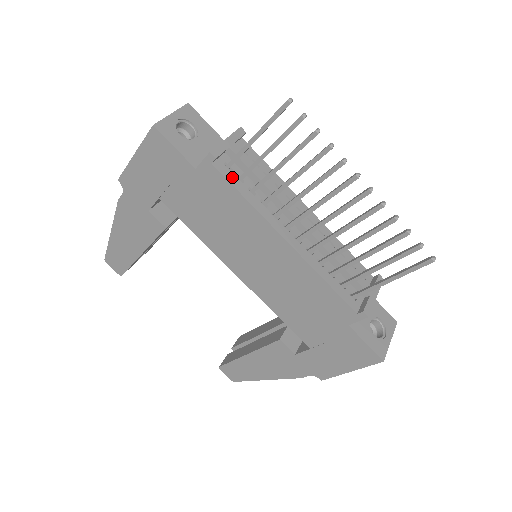
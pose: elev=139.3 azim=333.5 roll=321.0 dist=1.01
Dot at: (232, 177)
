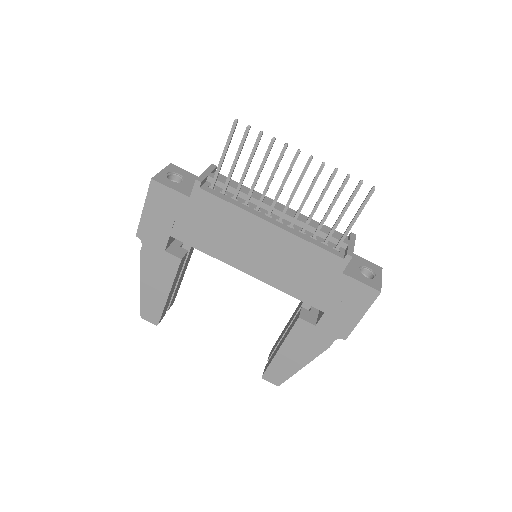
Dot at: (217, 193)
